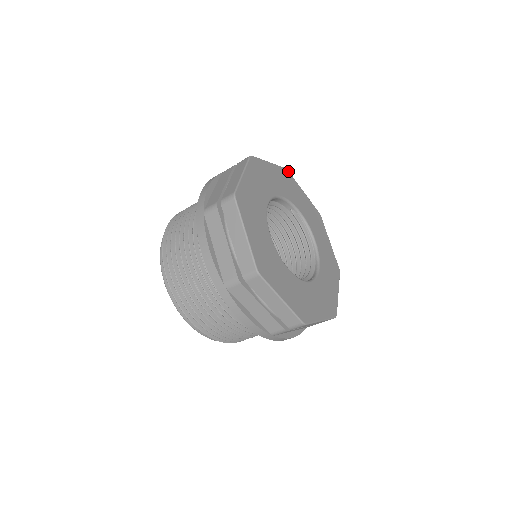
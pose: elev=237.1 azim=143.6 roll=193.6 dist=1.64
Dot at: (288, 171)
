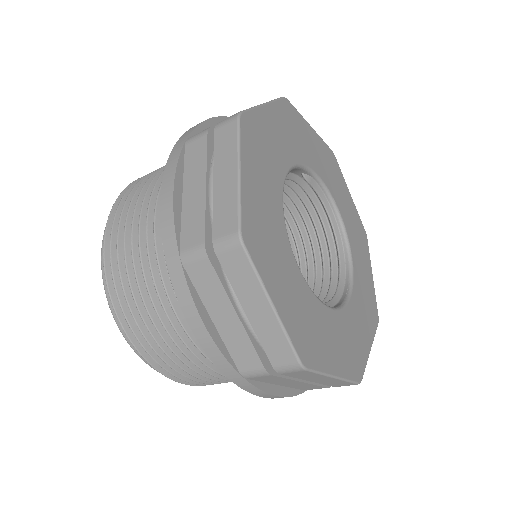
Dot at: (288, 100)
